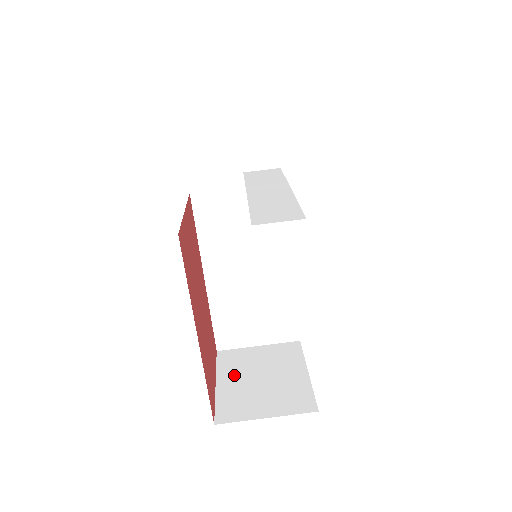
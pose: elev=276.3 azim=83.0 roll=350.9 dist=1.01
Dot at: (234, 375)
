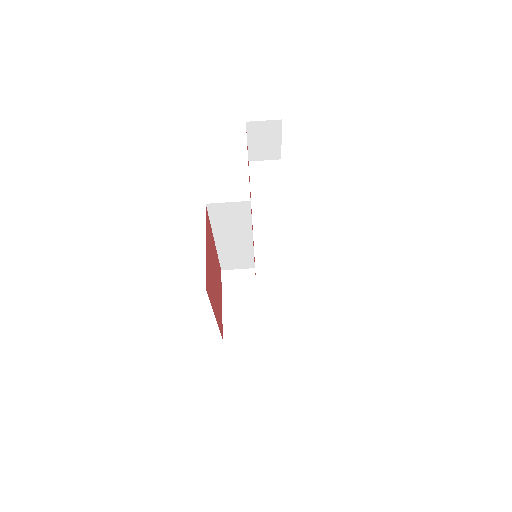
Dot at: (234, 297)
